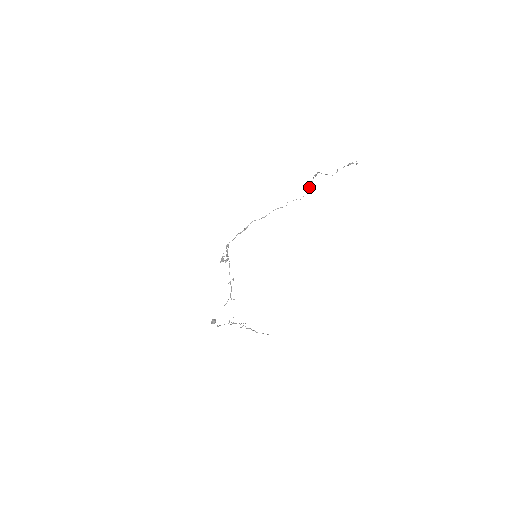
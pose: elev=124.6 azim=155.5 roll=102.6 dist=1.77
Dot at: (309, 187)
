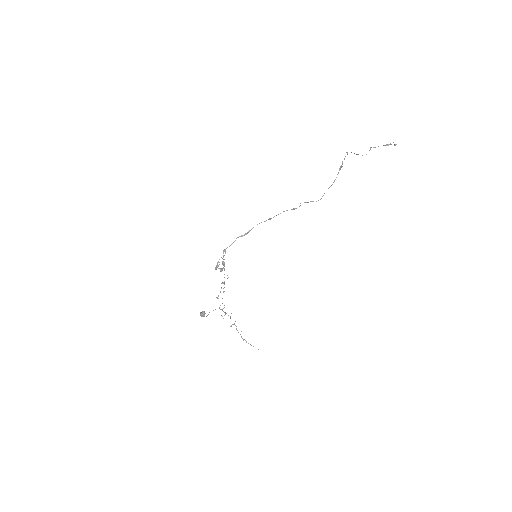
Dot at: (331, 185)
